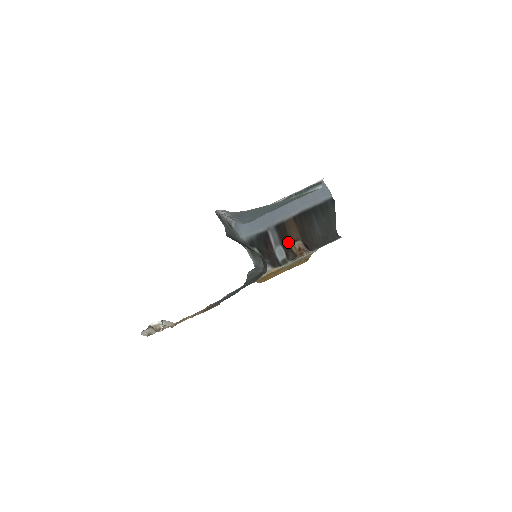
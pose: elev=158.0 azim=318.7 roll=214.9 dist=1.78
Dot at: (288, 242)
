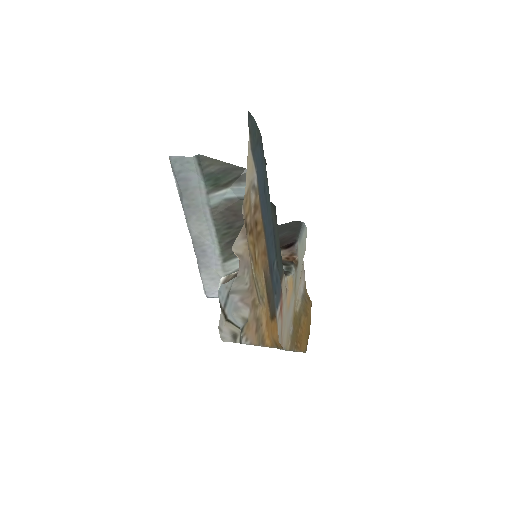
Dot at: occluded
